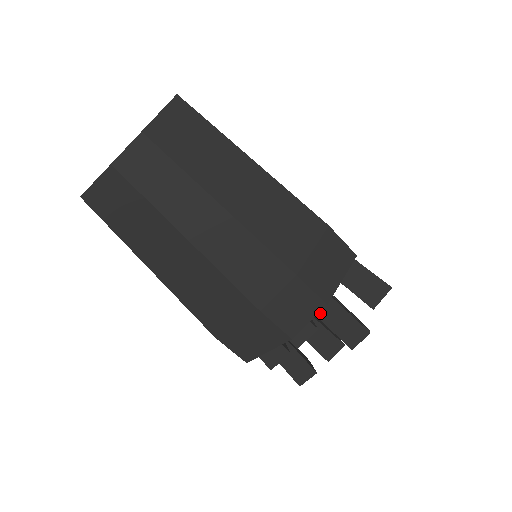
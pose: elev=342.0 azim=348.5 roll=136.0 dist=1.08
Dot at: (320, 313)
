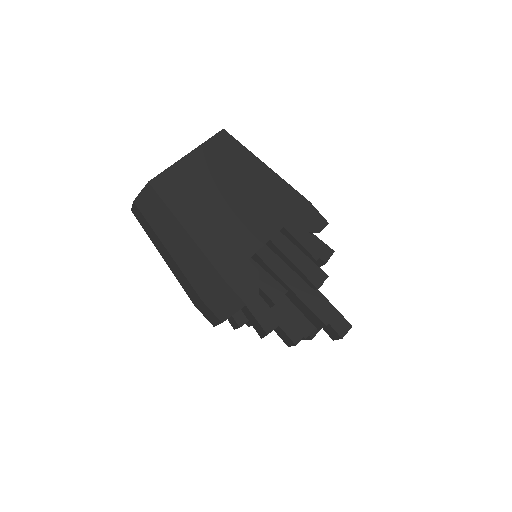
Dot at: occluded
